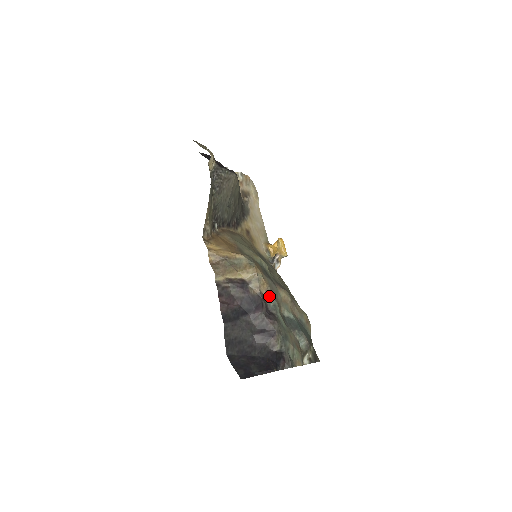
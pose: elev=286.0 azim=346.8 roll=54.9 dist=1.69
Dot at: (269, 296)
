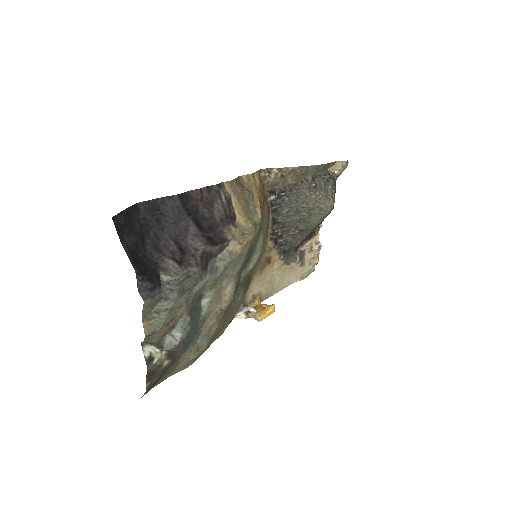
Dot at: (227, 257)
